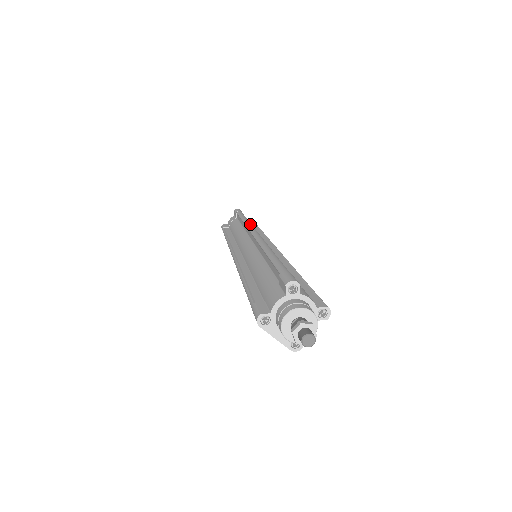
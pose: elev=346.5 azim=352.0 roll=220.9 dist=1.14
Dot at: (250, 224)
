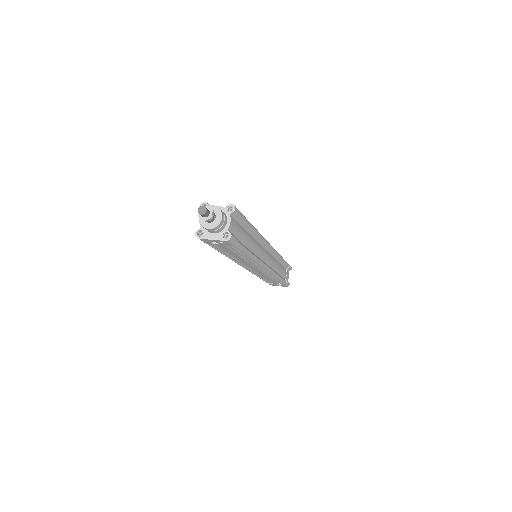
Dot at: occluded
